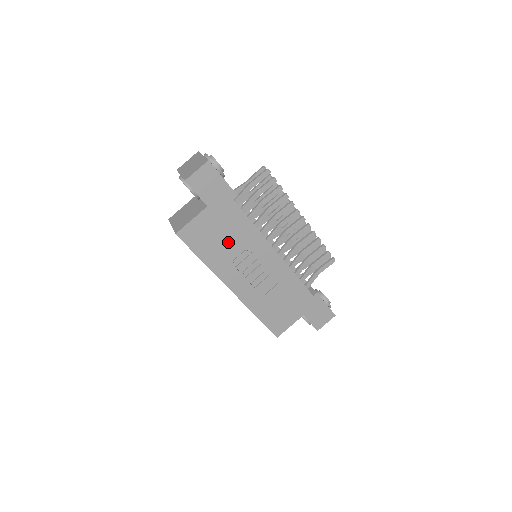
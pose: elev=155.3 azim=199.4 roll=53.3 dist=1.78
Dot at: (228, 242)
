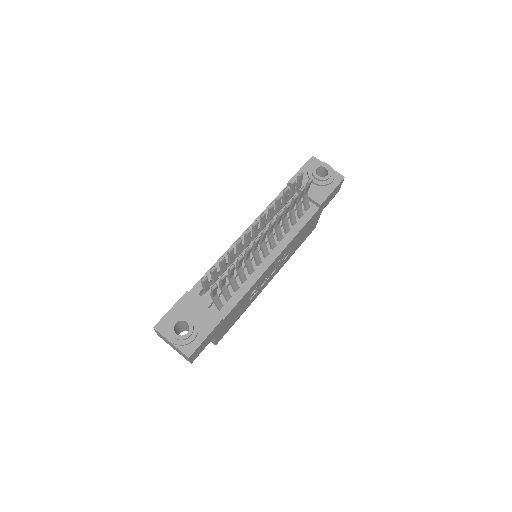
Dot at: (243, 305)
